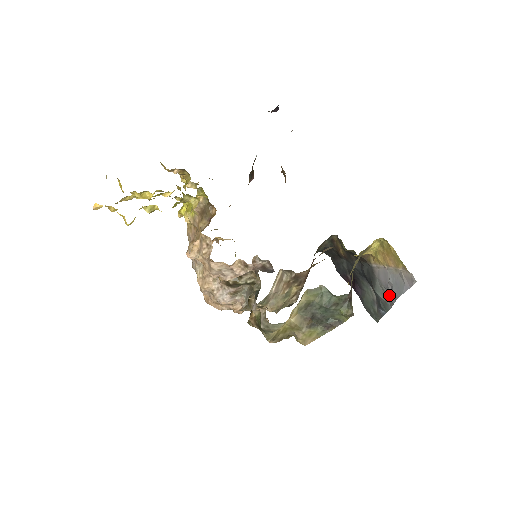
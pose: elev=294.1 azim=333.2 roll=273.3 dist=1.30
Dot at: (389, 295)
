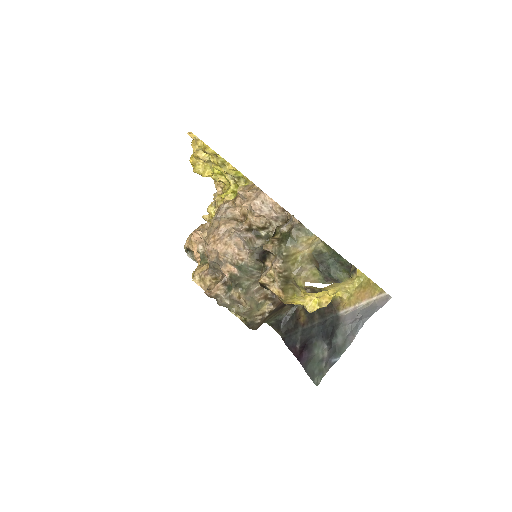
Dot at: (351, 333)
